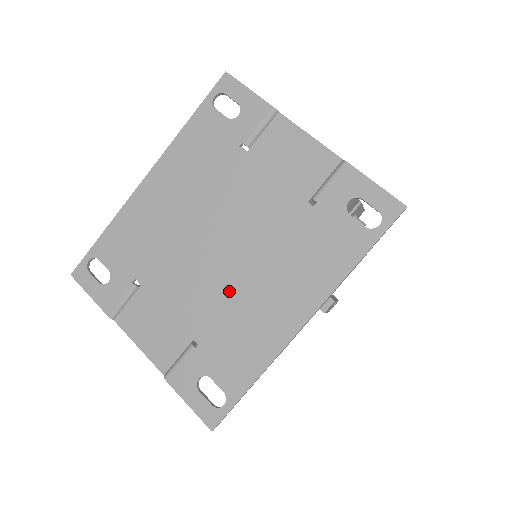
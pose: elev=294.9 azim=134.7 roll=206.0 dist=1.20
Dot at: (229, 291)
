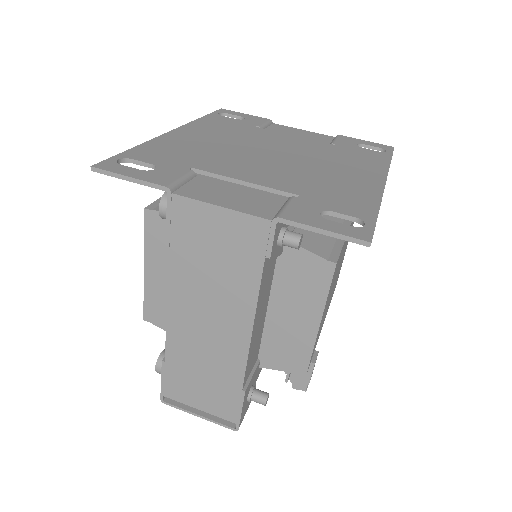
Dot at: (304, 171)
